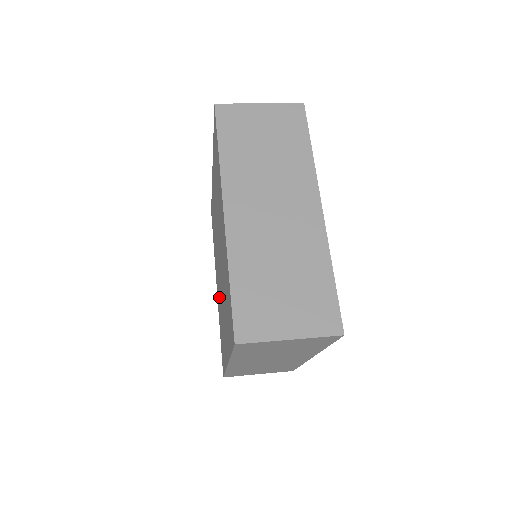
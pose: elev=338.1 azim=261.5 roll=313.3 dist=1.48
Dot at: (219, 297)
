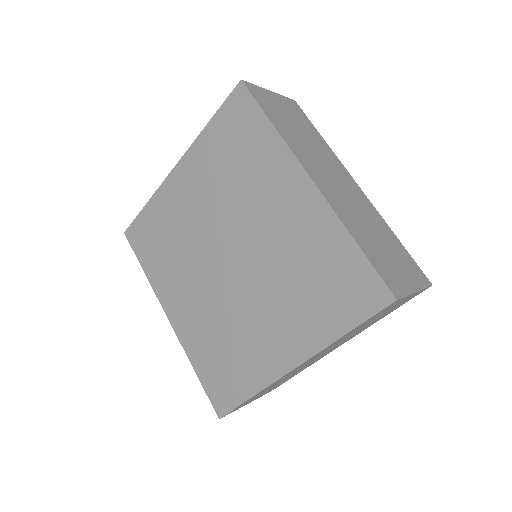
Dot at: (206, 316)
